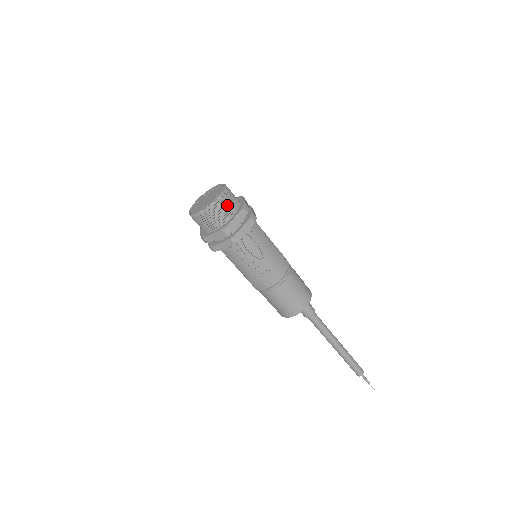
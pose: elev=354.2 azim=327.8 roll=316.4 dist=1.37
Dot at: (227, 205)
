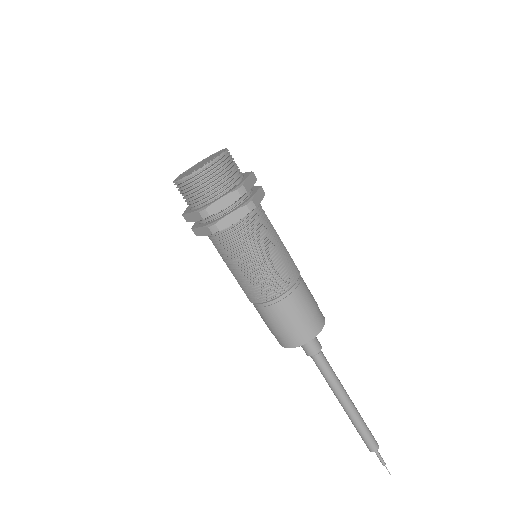
Dot at: (215, 179)
